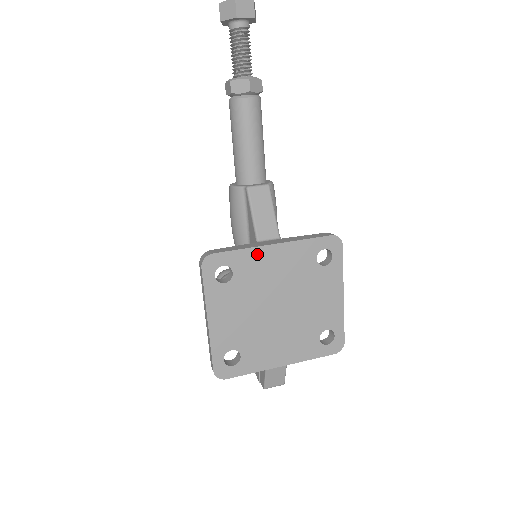
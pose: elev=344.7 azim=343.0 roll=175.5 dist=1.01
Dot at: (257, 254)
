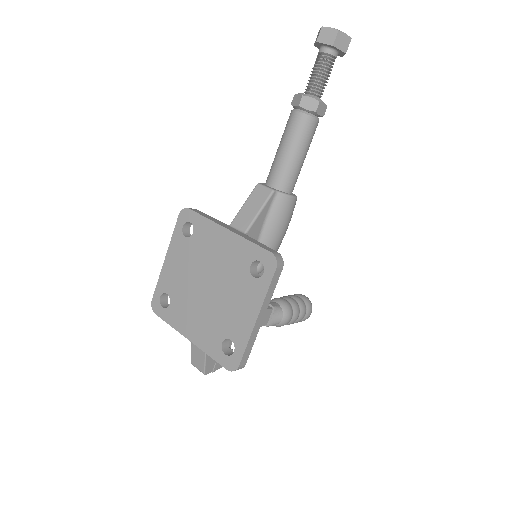
Dot at: (213, 229)
